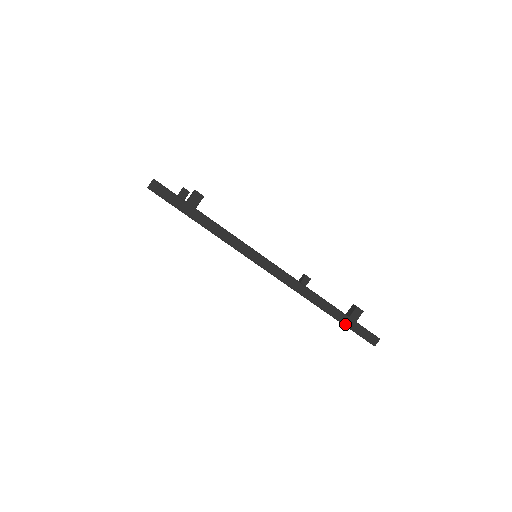
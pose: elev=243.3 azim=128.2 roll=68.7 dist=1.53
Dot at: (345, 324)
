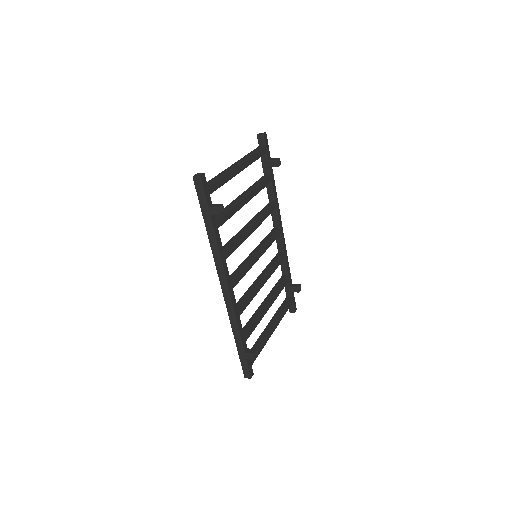
Dot at: (239, 352)
